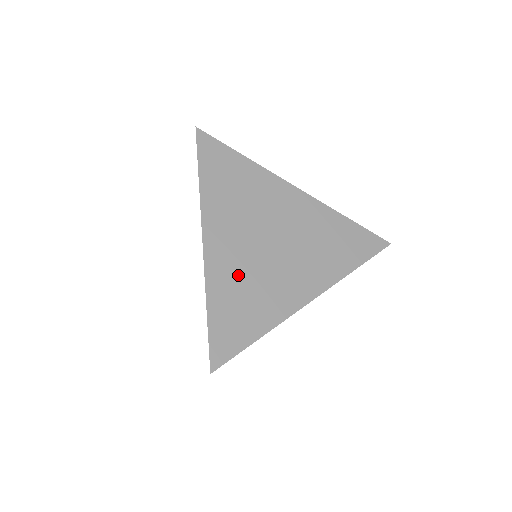
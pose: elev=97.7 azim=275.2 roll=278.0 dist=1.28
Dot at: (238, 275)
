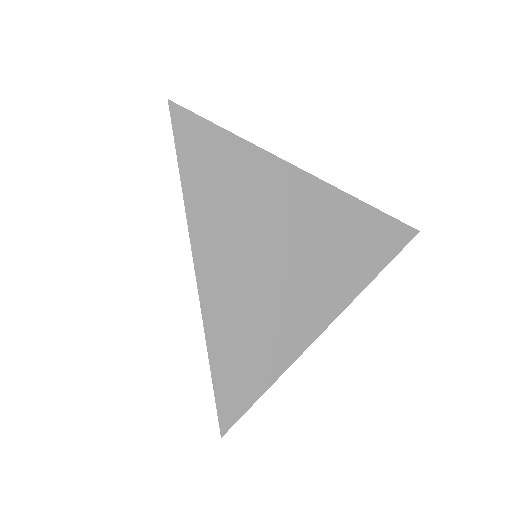
Dot at: (244, 311)
